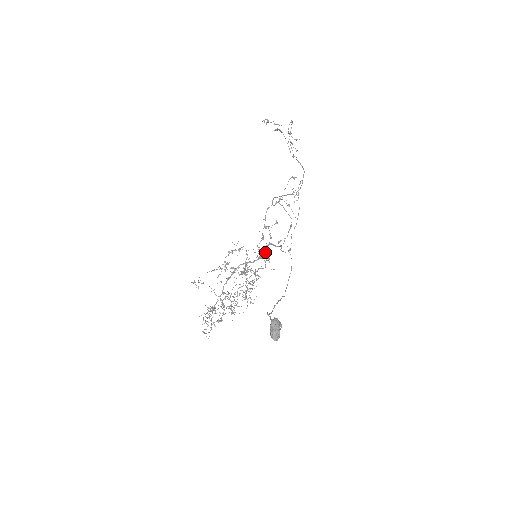
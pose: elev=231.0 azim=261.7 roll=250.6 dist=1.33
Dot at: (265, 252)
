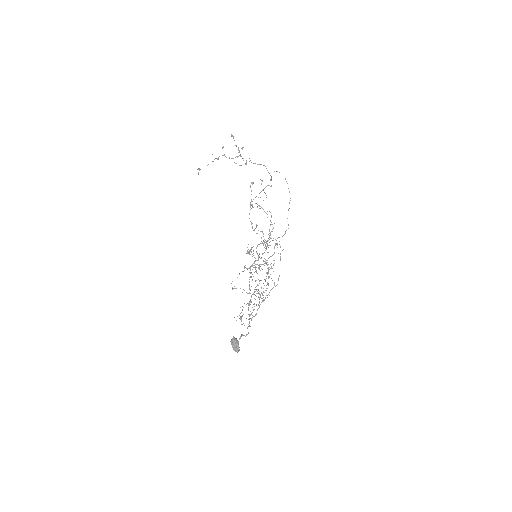
Dot at: (265, 245)
